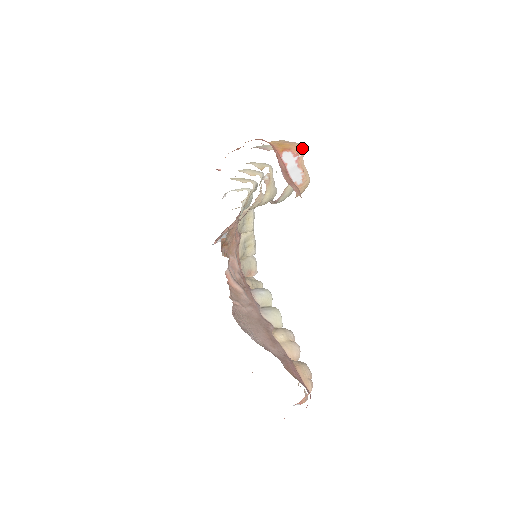
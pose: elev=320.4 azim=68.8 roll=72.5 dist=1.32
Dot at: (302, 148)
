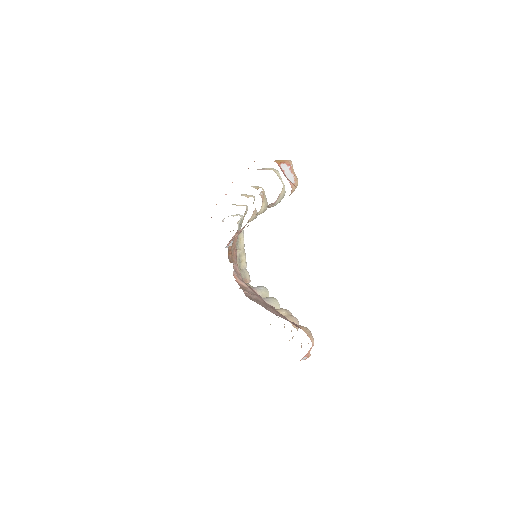
Dot at: (291, 162)
